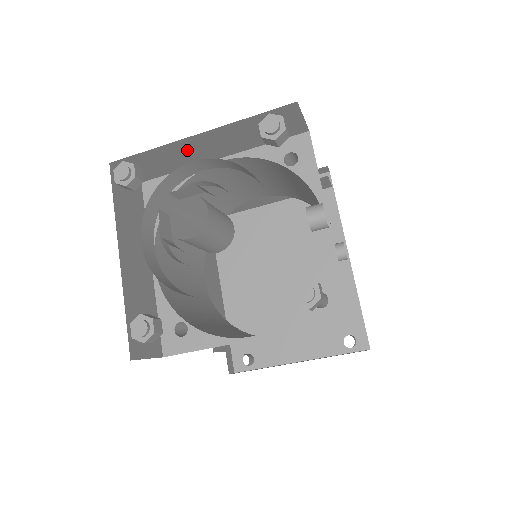
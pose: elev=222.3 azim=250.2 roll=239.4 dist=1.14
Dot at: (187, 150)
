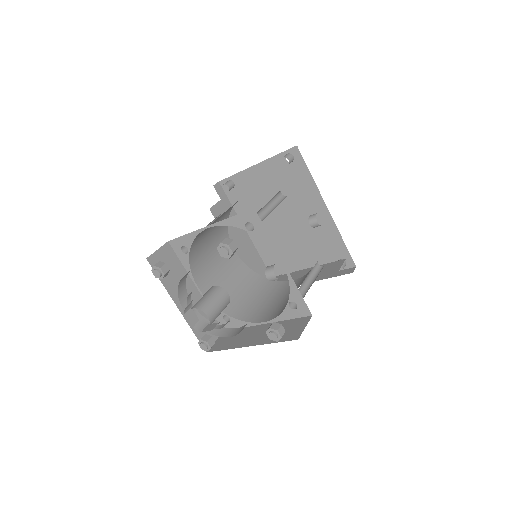
Dot at: occluded
